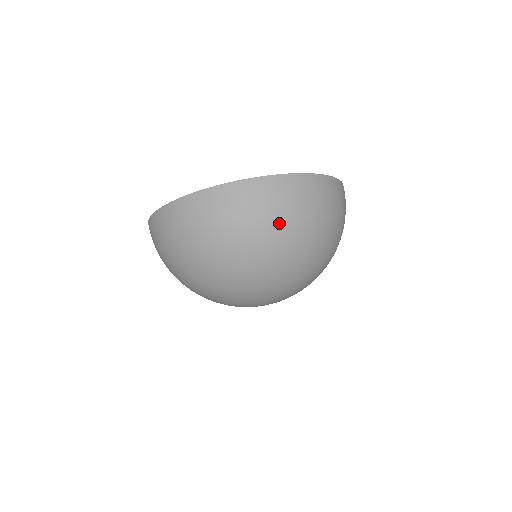
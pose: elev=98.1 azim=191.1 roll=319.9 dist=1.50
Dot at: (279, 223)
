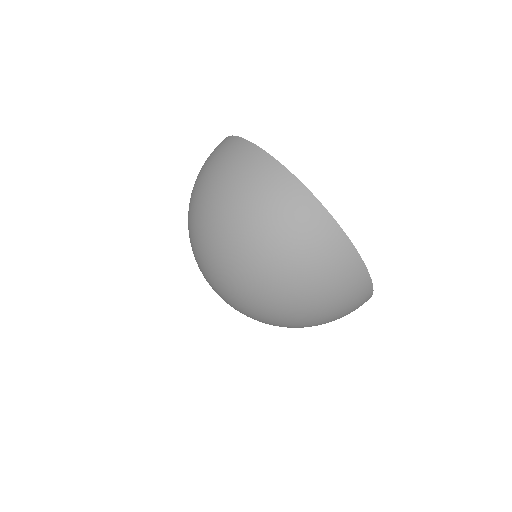
Dot at: (319, 287)
